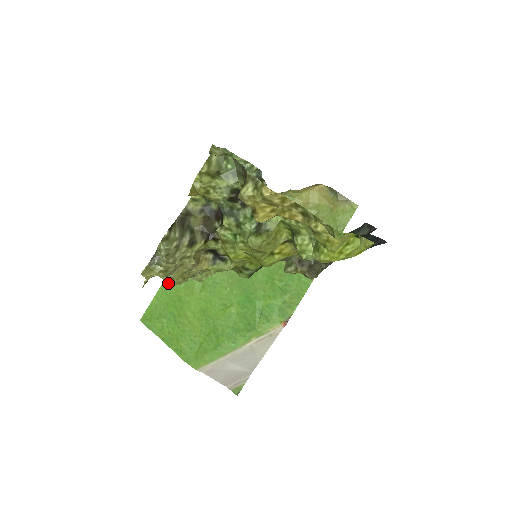
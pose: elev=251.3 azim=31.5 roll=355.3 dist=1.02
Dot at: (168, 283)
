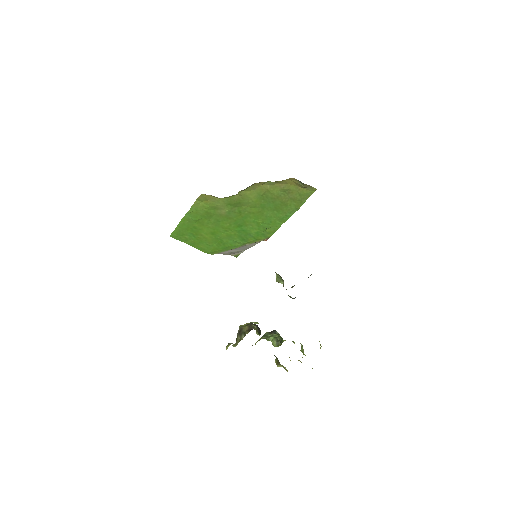
Dot at: (185, 221)
